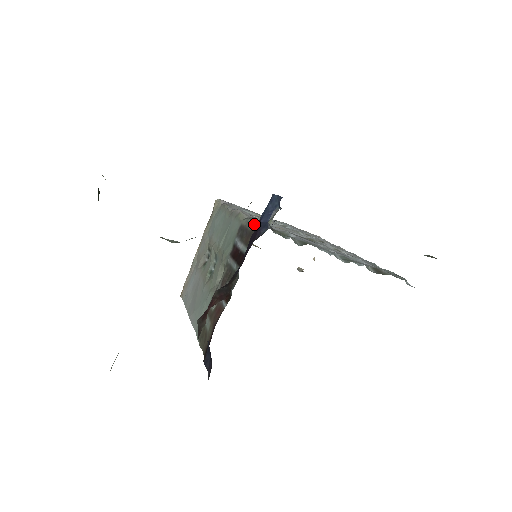
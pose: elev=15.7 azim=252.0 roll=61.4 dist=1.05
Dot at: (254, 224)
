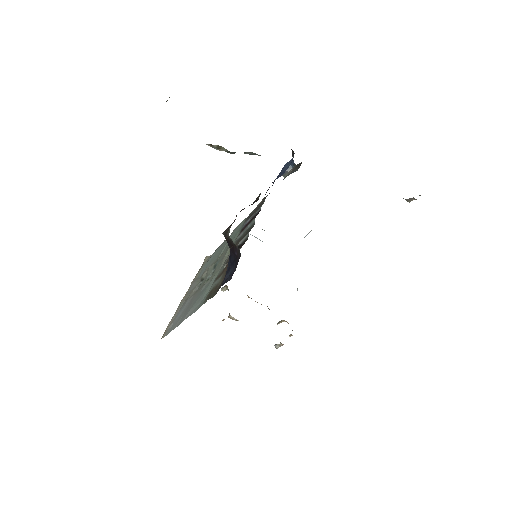
Dot at: occluded
